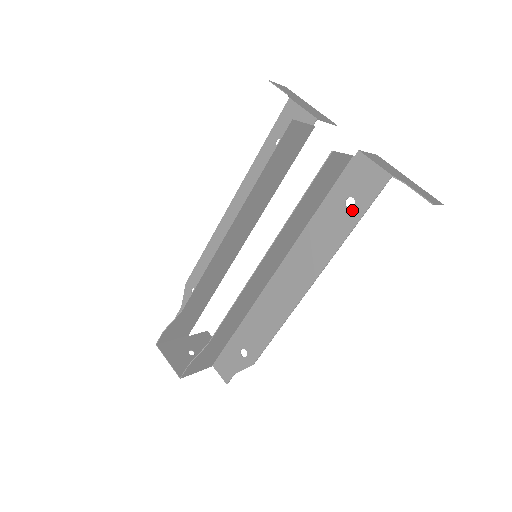
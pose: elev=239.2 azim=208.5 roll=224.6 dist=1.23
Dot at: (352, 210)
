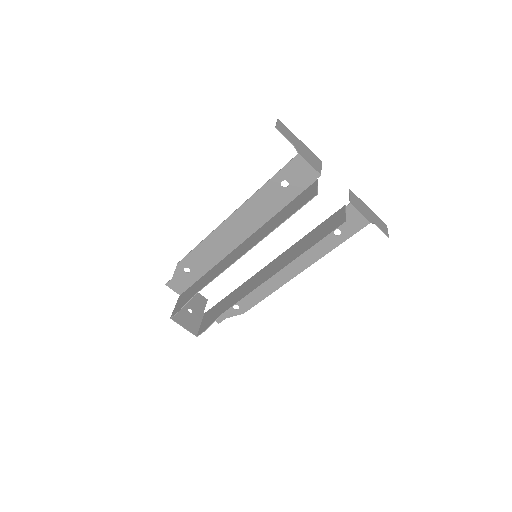
Dot at: (338, 237)
